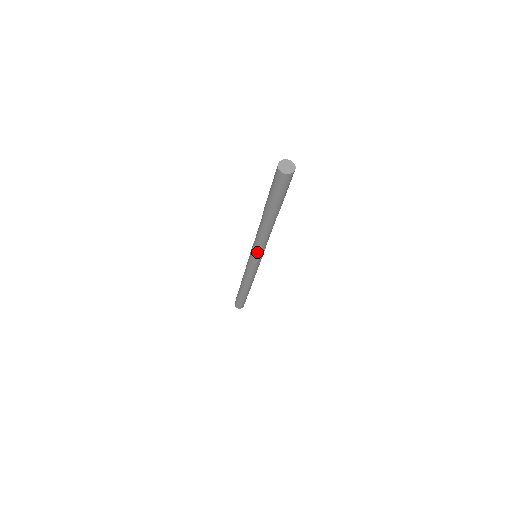
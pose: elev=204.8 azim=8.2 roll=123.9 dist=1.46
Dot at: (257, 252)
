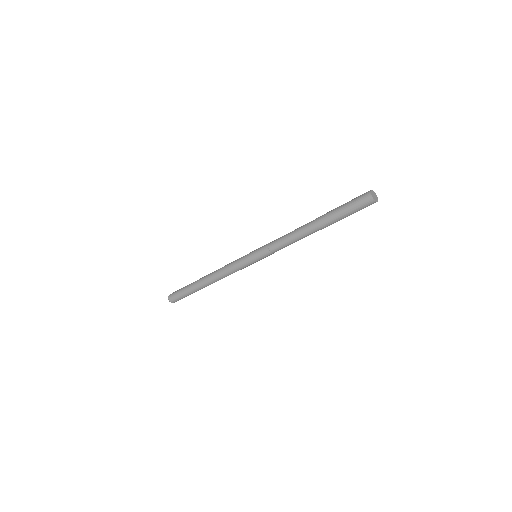
Dot at: (267, 250)
